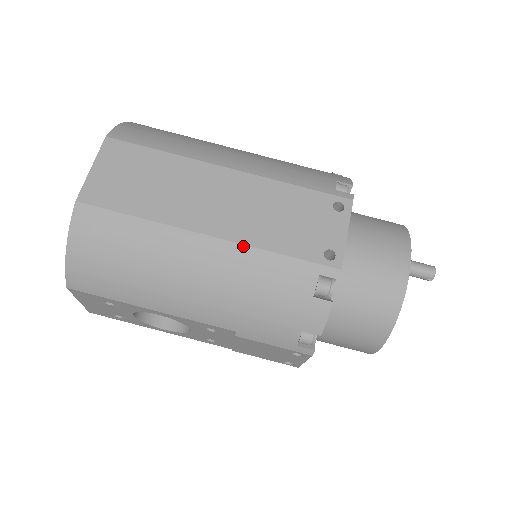
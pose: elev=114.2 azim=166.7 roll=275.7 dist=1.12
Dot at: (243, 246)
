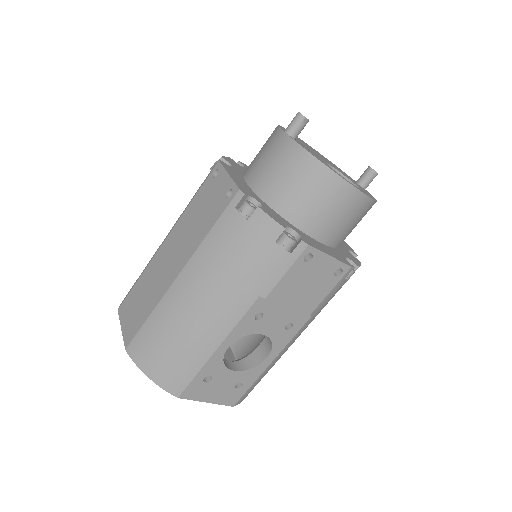
Dot at: (194, 255)
